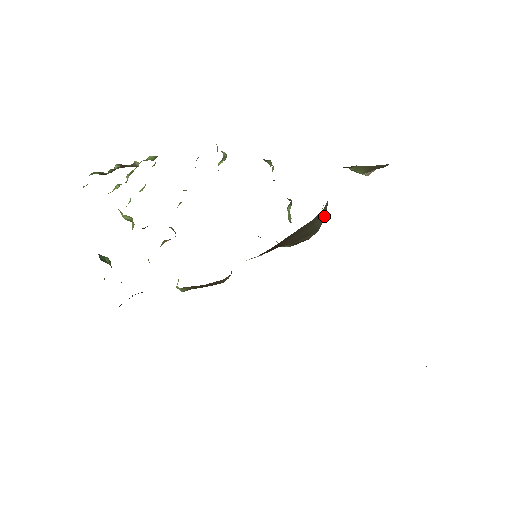
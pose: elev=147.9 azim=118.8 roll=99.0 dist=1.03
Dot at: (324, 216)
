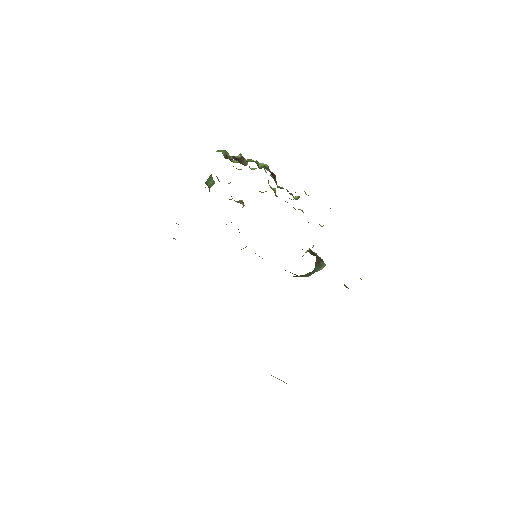
Dot at: (305, 276)
